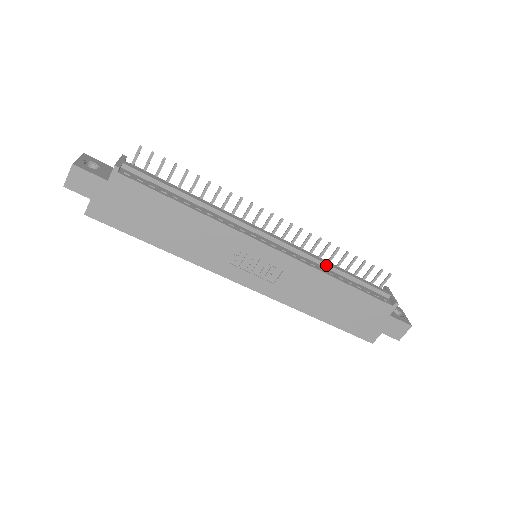
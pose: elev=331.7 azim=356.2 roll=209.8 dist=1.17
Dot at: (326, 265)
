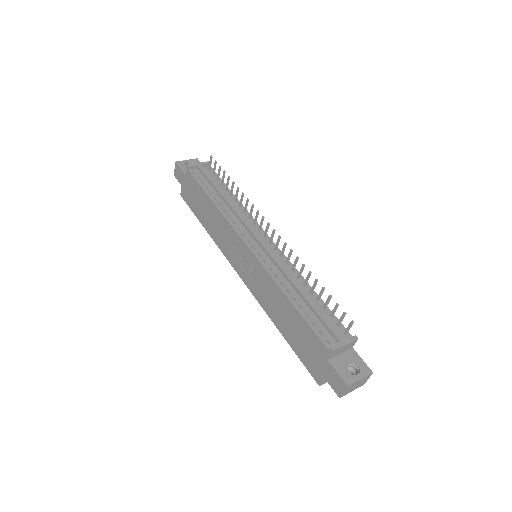
Dot at: (291, 282)
